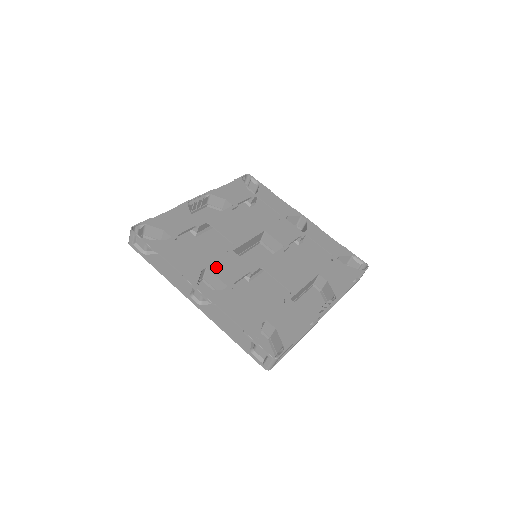
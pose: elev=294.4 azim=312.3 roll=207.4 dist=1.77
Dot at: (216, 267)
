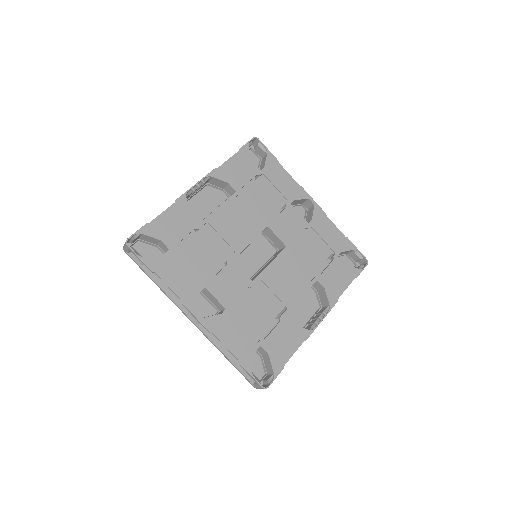
Dot at: (215, 285)
